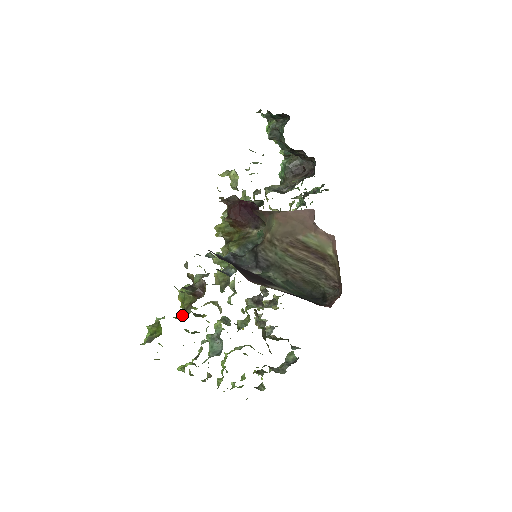
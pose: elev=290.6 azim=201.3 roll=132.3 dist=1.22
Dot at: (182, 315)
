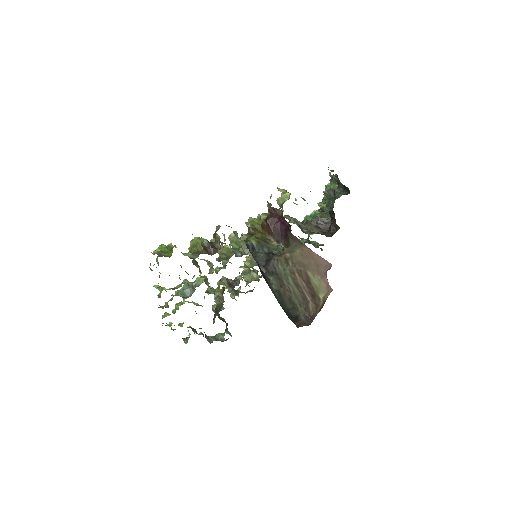
Dot at: (189, 255)
